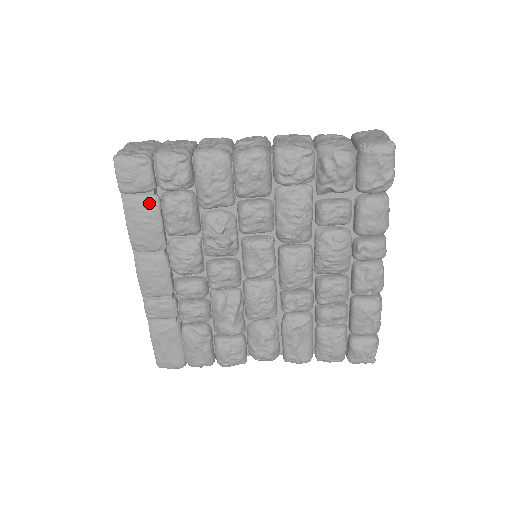
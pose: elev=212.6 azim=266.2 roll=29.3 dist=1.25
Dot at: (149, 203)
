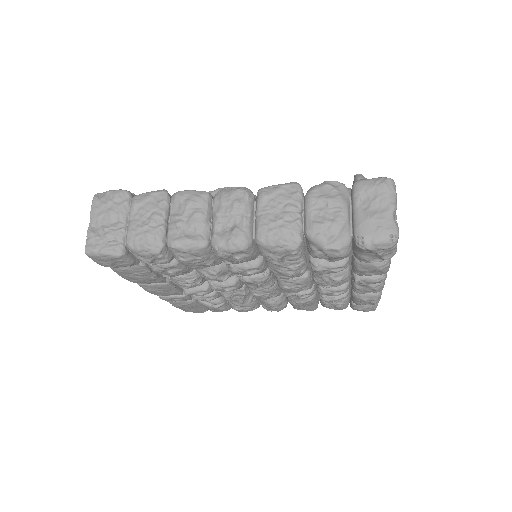
Dot at: (136, 270)
